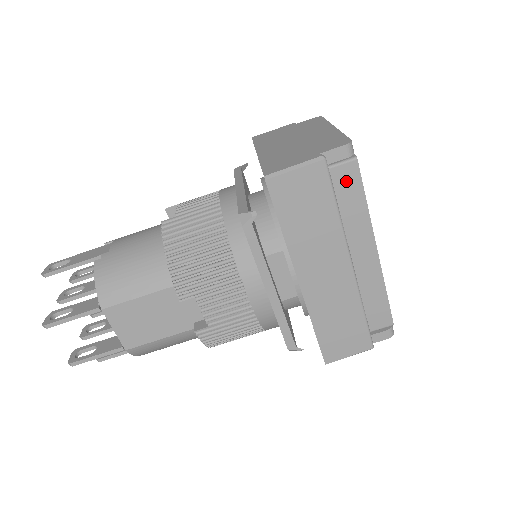
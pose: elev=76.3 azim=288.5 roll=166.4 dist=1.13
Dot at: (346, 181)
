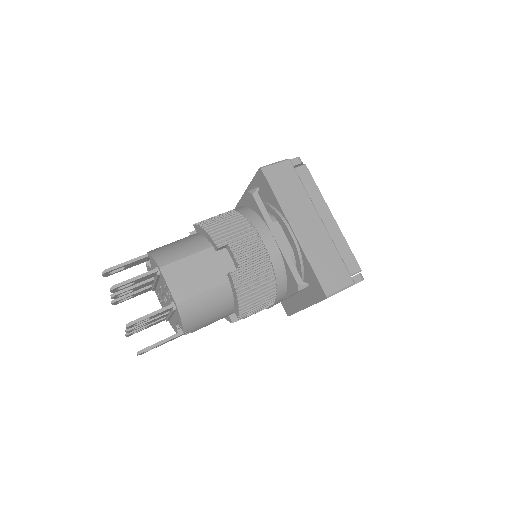
Dot at: (303, 176)
